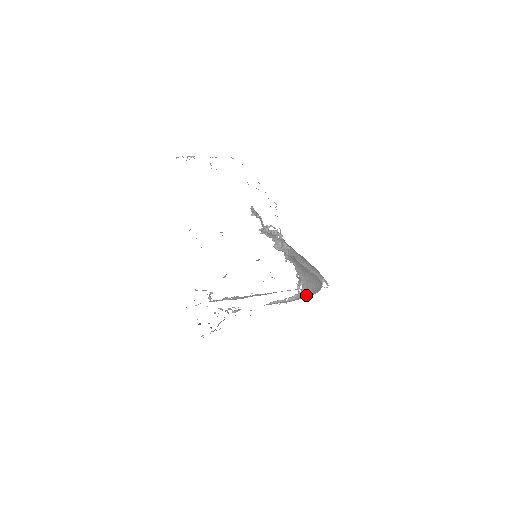
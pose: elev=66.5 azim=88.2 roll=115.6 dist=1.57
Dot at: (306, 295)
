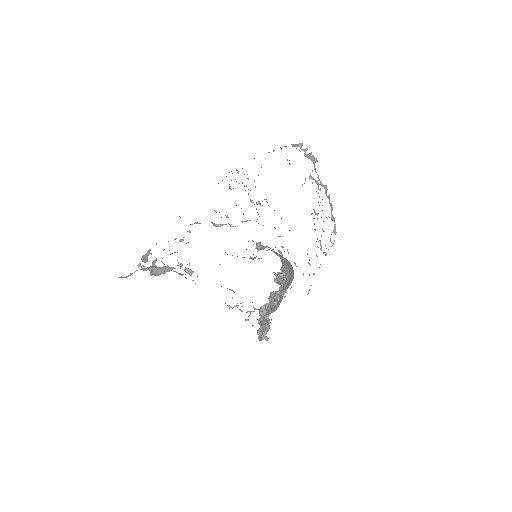
Dot at: occluded
